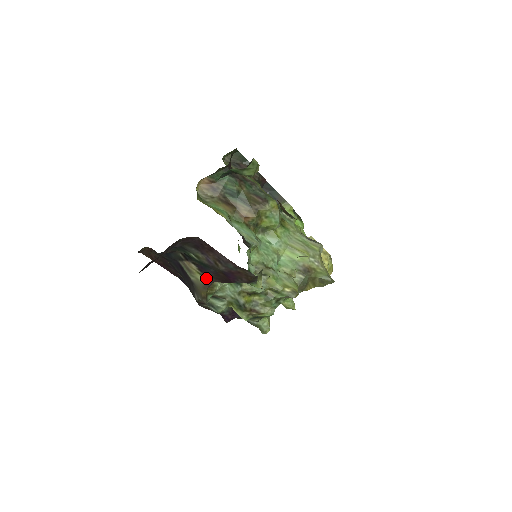
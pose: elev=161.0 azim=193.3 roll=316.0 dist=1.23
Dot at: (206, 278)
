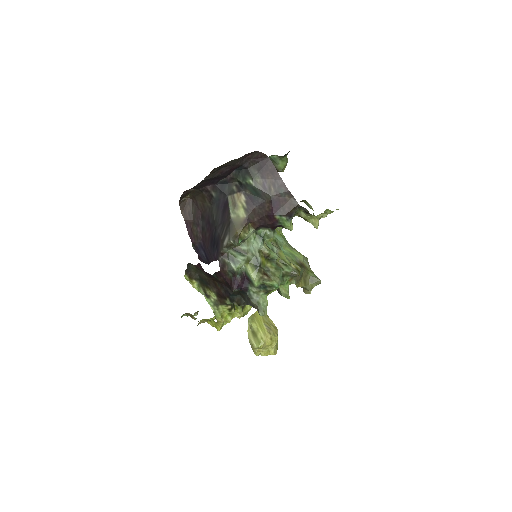
Dot at: (249, 213)
